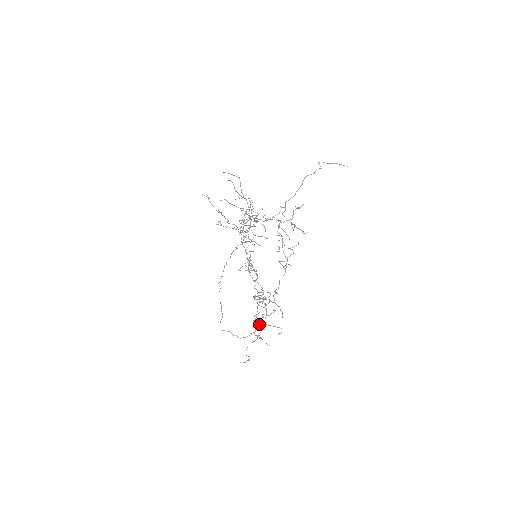
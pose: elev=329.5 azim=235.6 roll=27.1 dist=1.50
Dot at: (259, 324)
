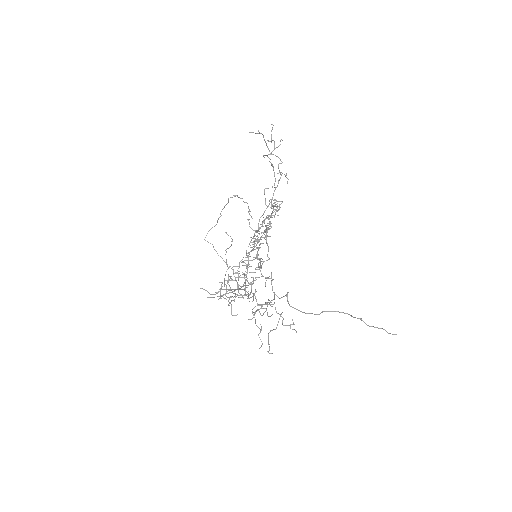
Dot at: occluded
